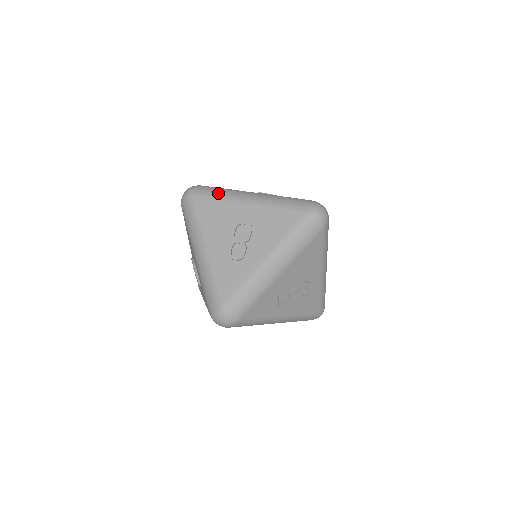
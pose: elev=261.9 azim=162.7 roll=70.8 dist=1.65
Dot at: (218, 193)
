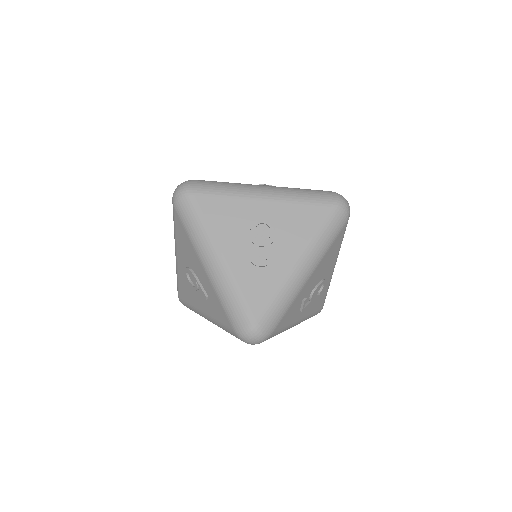
Dot at: (223, 188)
